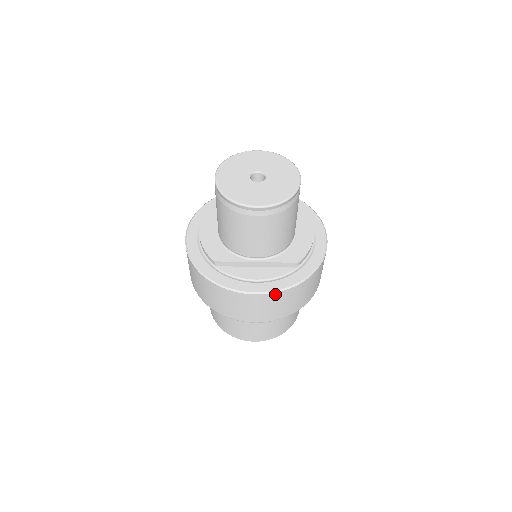
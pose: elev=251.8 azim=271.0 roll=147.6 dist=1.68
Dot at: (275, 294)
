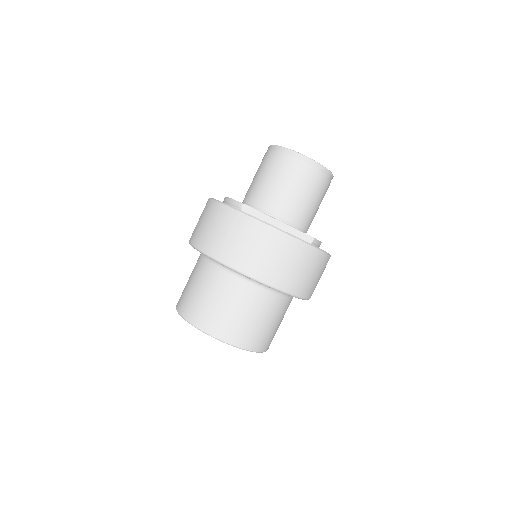
Dot at: (296, 241)
